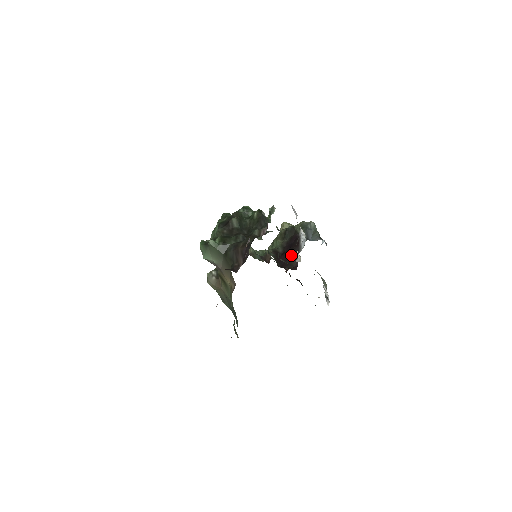
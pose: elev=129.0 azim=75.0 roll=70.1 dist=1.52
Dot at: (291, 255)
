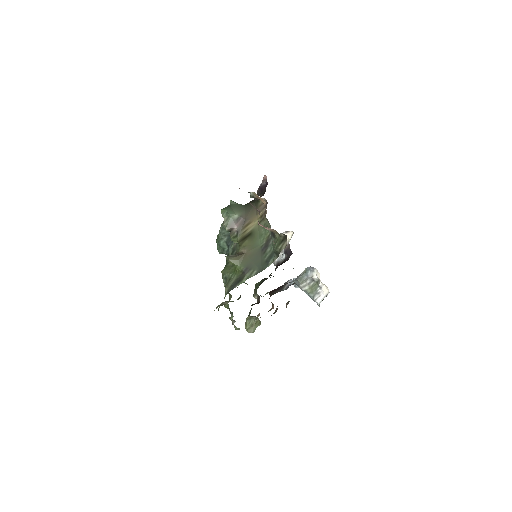
Dot at: occluded
